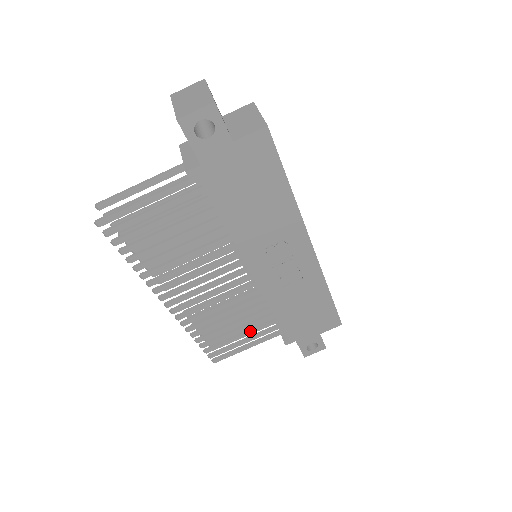
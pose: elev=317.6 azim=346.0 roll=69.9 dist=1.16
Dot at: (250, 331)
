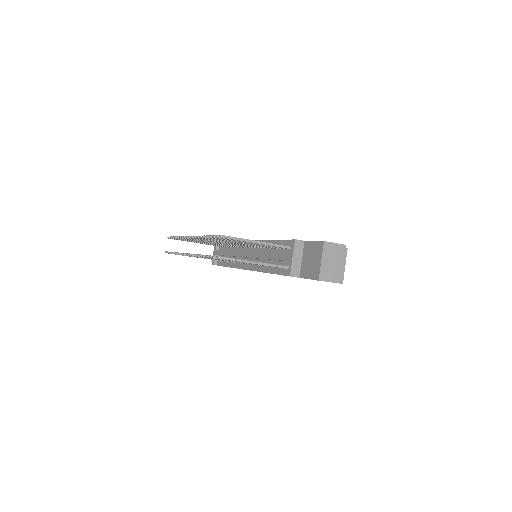
Dot at: occluded
